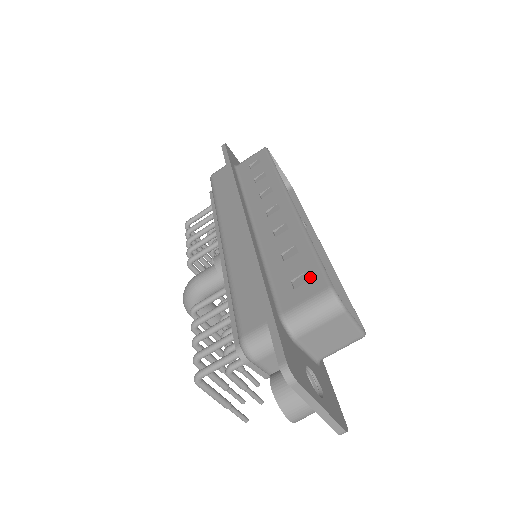
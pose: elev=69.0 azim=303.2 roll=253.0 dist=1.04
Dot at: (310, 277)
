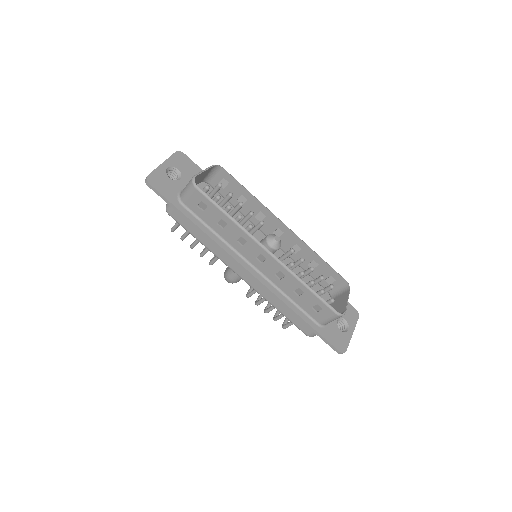
Dot at: (322, 308)
